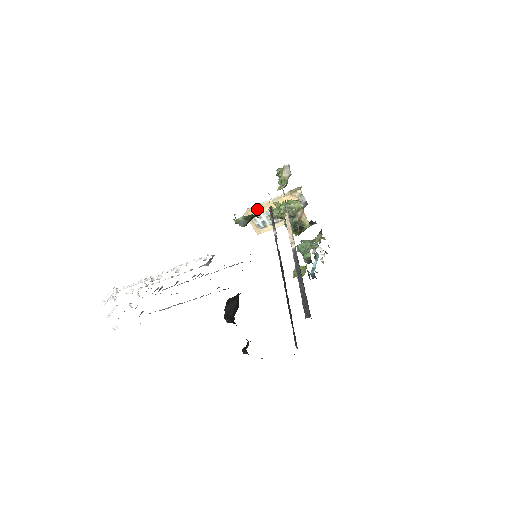
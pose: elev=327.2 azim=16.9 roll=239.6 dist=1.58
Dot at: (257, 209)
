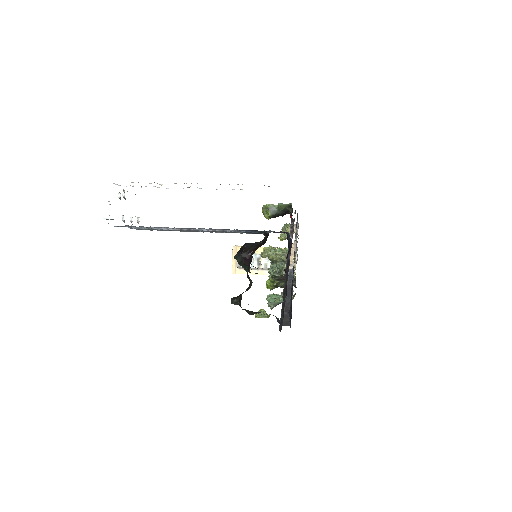
Dot at: occluded
